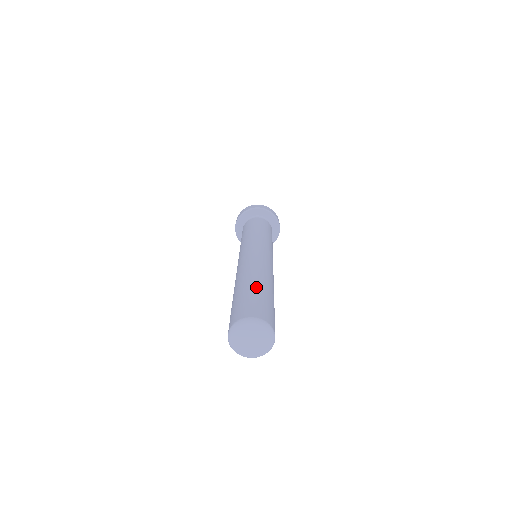
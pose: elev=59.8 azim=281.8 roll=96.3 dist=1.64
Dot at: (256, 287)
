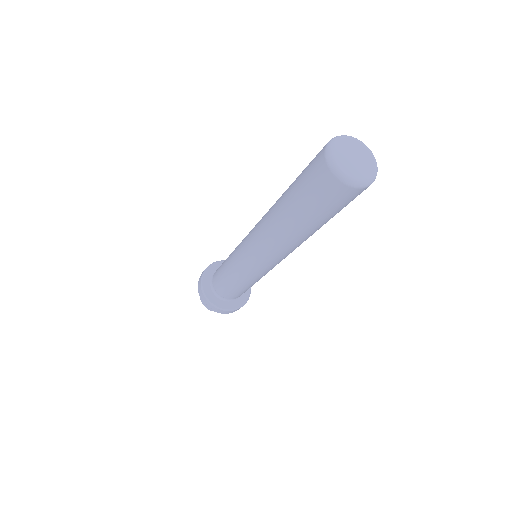
Dot at: occluded
